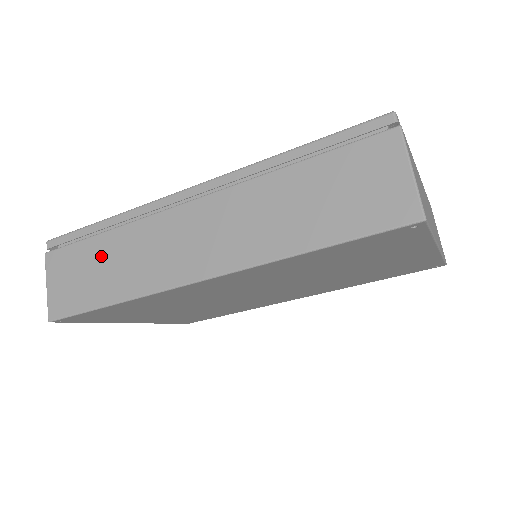
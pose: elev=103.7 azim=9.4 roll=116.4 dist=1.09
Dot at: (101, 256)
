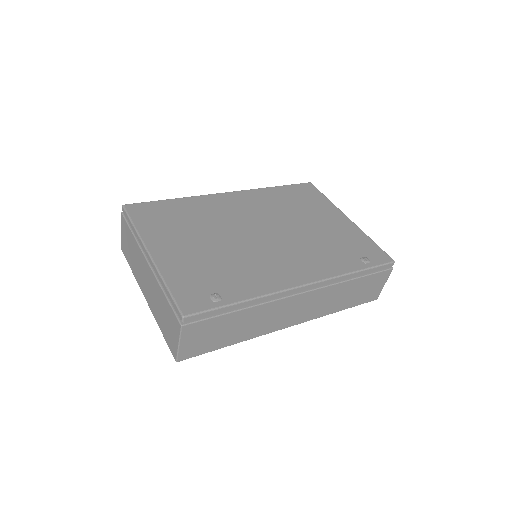
Dot at: (234, 323)
